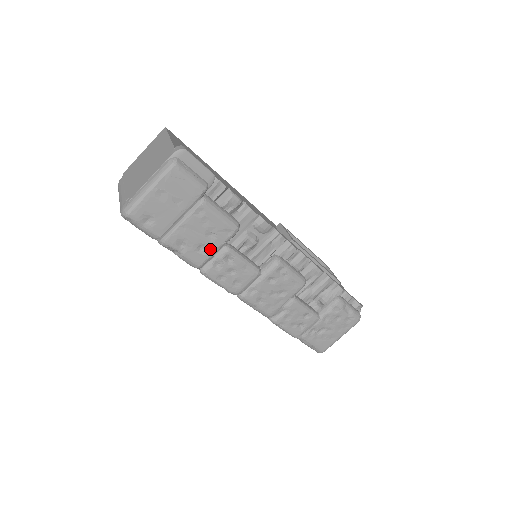
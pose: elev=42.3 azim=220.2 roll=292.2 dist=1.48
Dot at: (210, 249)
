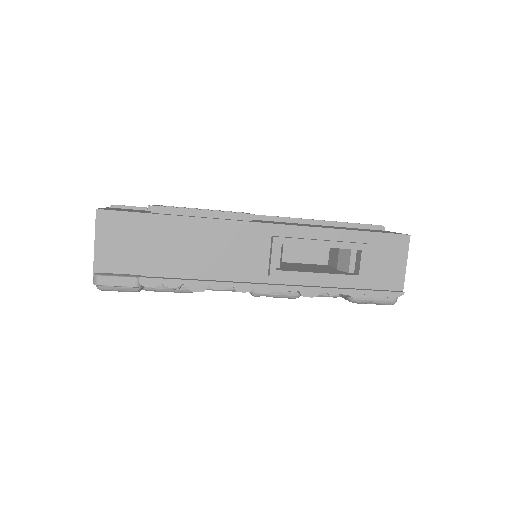
Dot at: occluded
